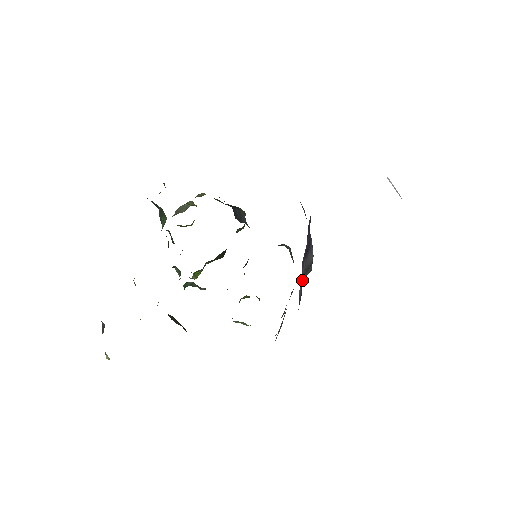
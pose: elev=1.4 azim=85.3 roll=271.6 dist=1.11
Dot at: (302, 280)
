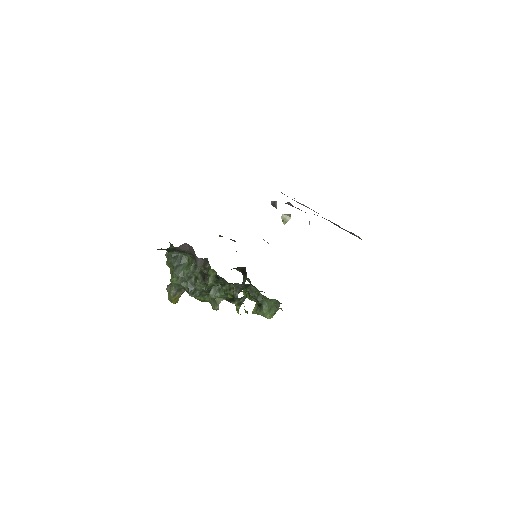
Dot at: occluded
